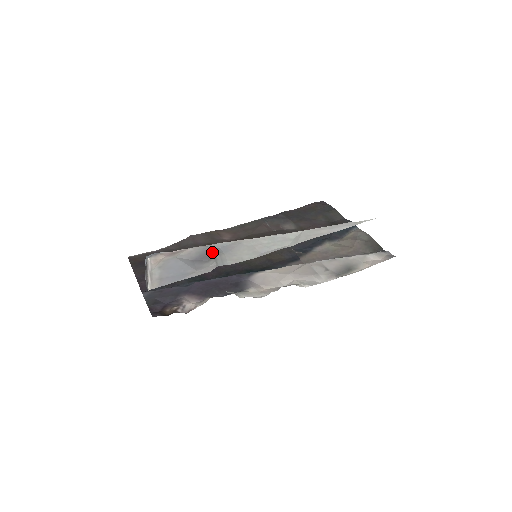
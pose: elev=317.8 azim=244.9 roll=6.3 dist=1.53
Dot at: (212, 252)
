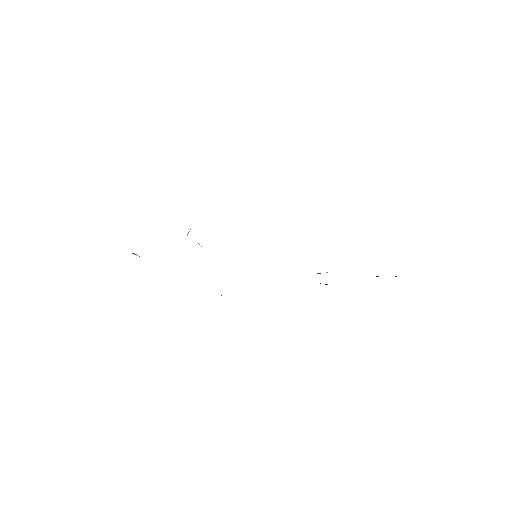
Dot at: occluded
